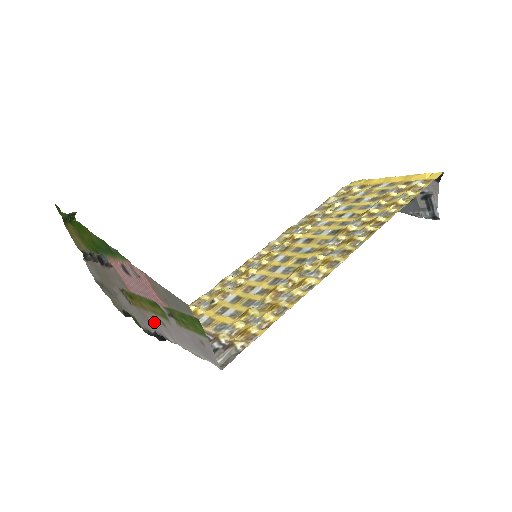
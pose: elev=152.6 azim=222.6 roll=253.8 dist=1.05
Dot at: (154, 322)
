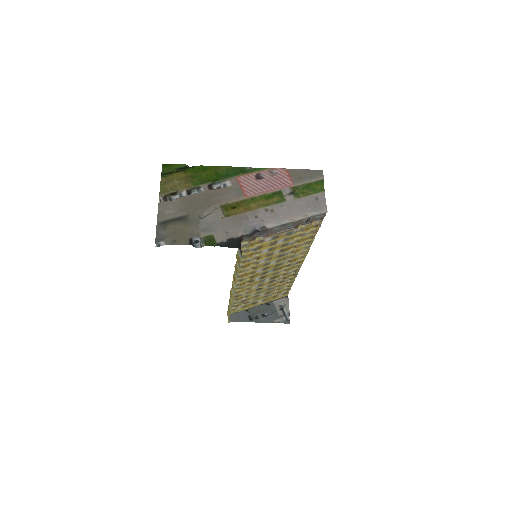
Dot at: (256, 217)
